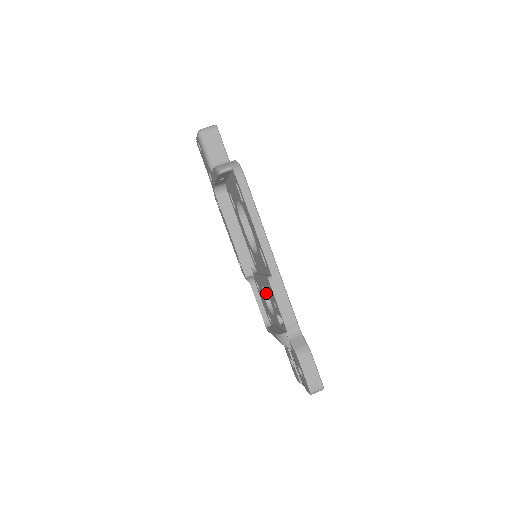
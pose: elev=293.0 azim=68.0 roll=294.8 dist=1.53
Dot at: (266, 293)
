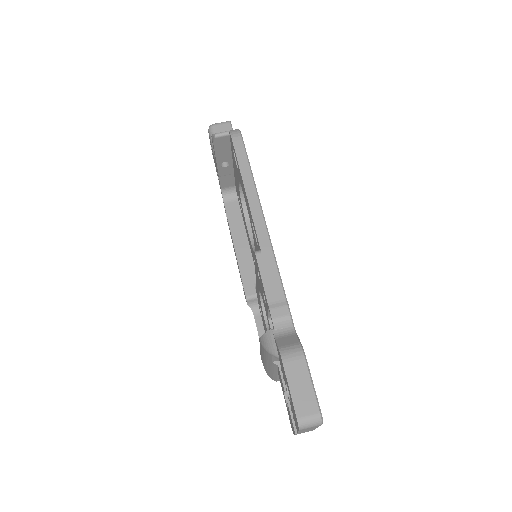
Dot at: occluded
